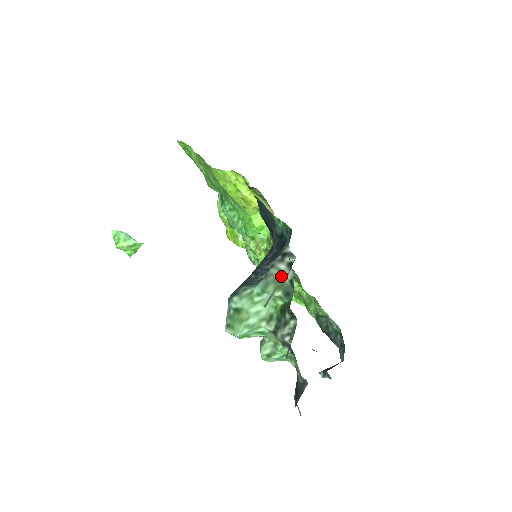
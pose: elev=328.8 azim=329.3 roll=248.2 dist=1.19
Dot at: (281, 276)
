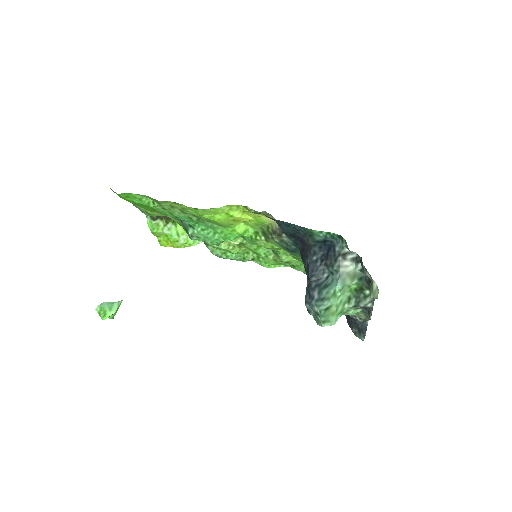
Dot at: (351, 270)
